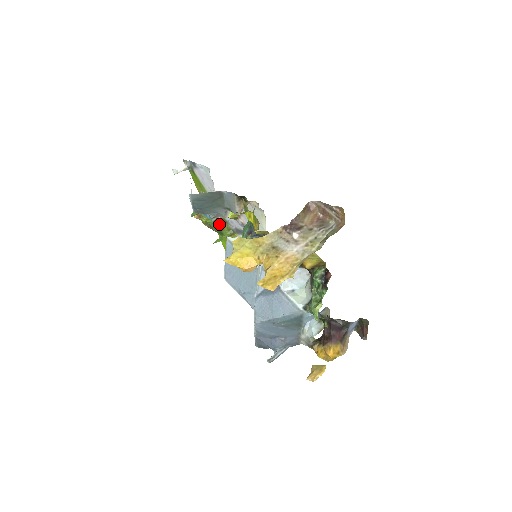
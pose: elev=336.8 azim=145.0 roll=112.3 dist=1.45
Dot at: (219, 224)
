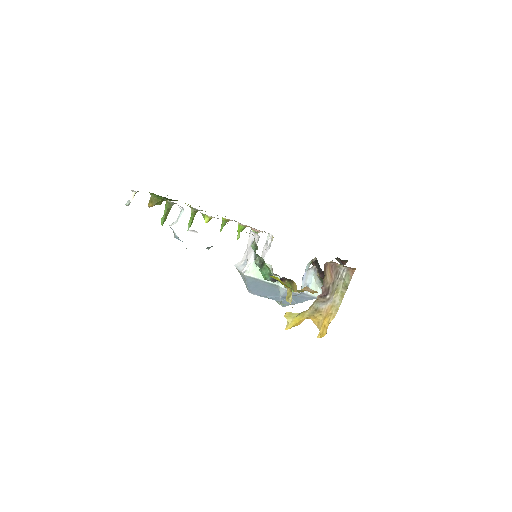
Dot at: (174, 200)
